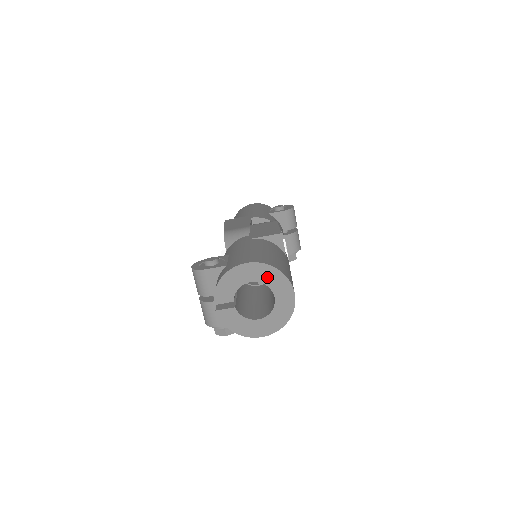
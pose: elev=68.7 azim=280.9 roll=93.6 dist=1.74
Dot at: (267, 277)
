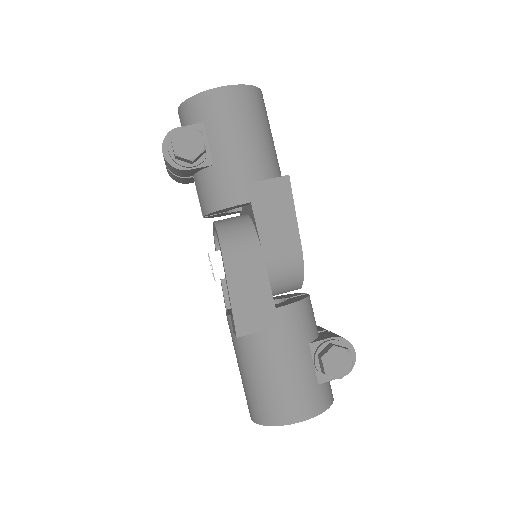
Dot at: occluded
